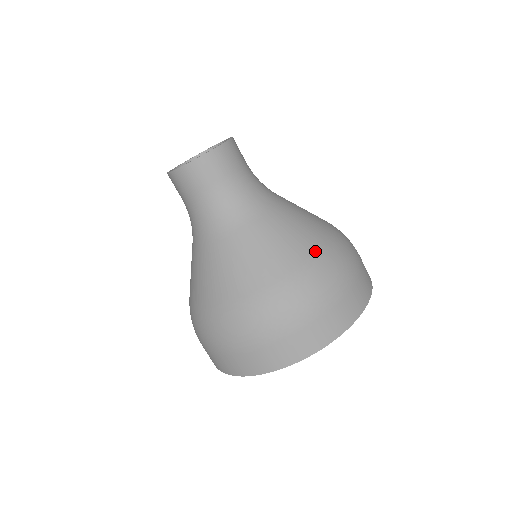
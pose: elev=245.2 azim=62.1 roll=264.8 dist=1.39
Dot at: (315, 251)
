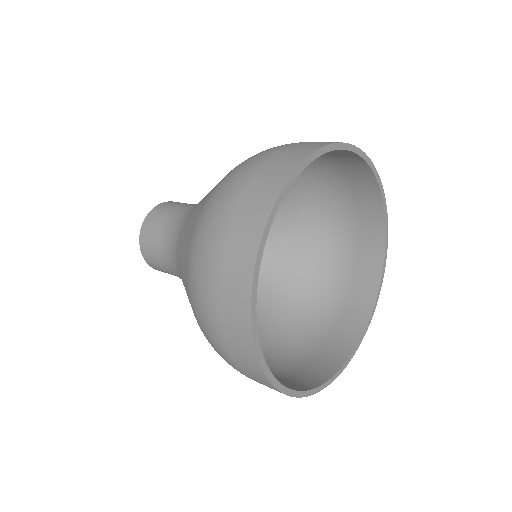
Dot at: occluded
